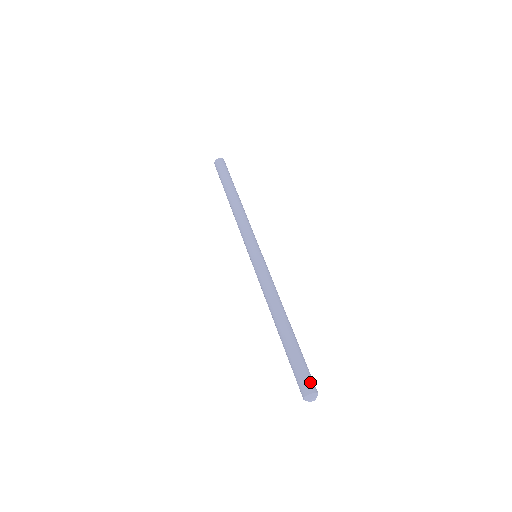
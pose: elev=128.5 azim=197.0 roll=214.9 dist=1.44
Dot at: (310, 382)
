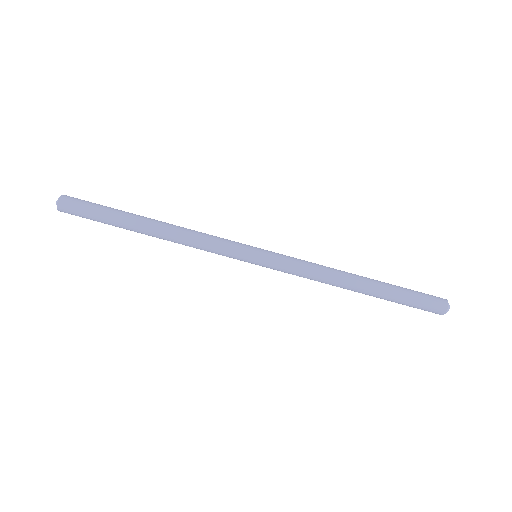
Dot at: (435, 307)
